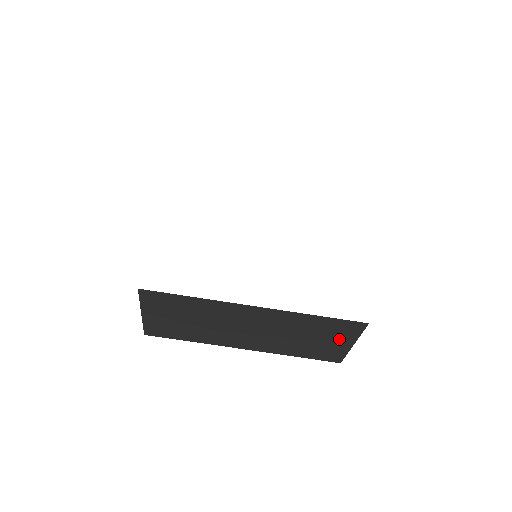
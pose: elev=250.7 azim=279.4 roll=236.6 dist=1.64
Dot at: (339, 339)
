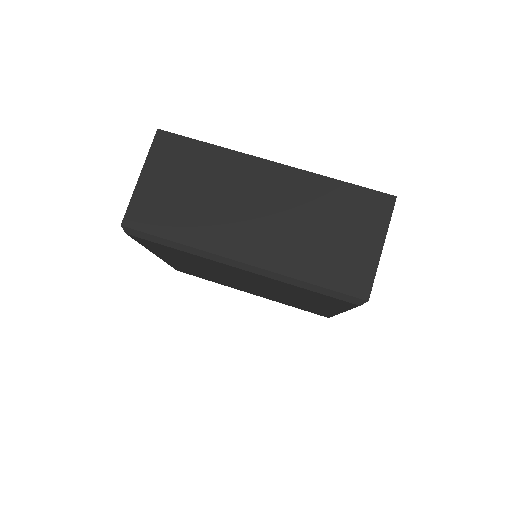
Dot at: (365, 234)
